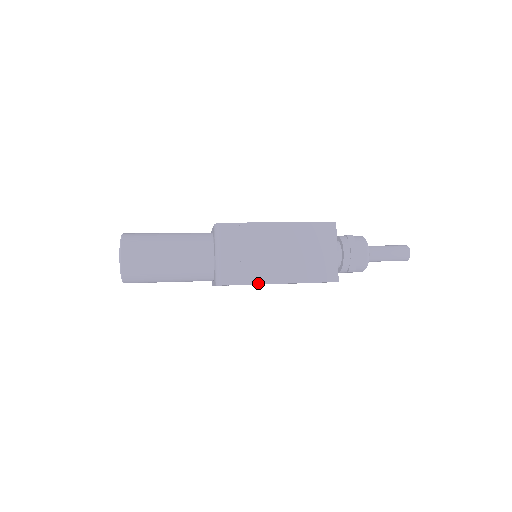
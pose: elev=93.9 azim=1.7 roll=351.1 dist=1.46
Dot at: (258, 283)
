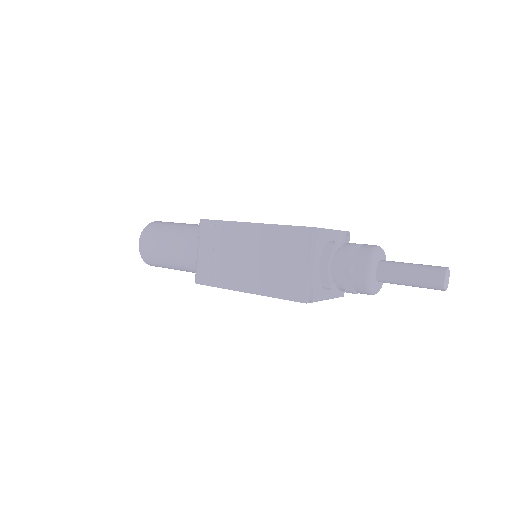
Dot at: (225, 288)
